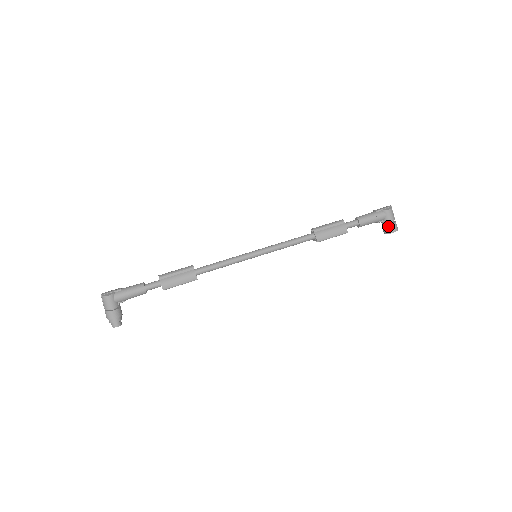
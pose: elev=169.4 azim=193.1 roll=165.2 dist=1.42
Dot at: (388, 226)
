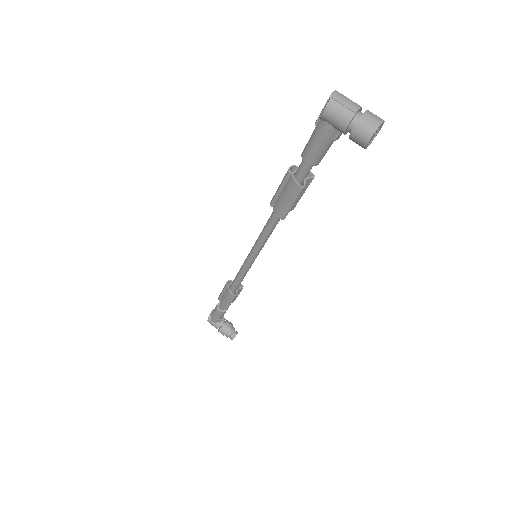
Dot at: (350, 139)
